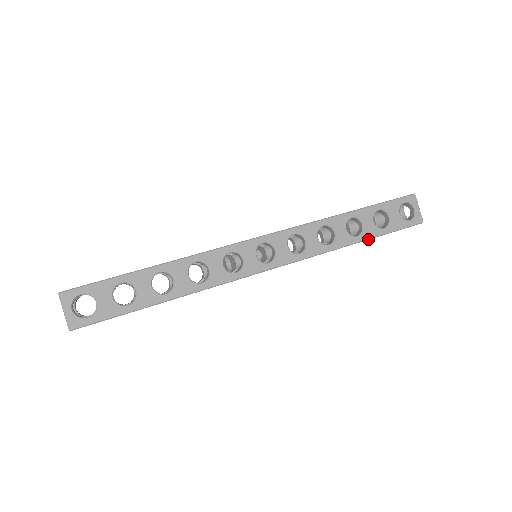
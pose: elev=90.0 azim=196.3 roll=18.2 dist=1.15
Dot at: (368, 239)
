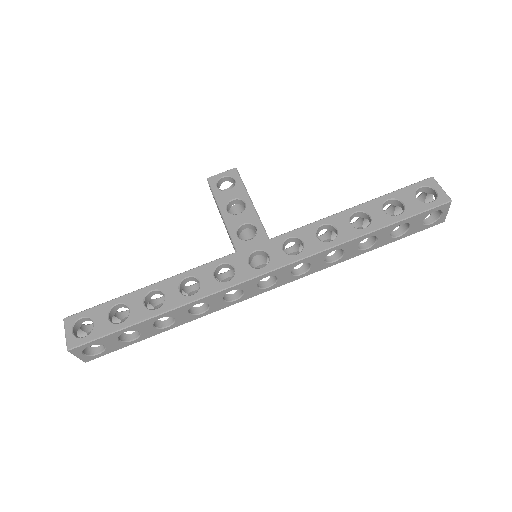
Dot at: occluded
